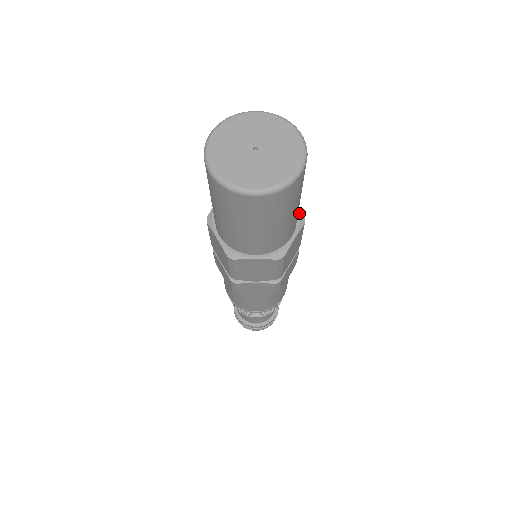
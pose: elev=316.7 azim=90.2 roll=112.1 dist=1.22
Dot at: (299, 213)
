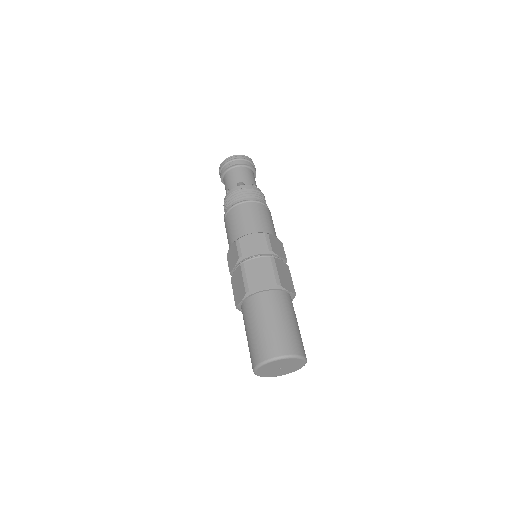
Dot at: (293, 295)
